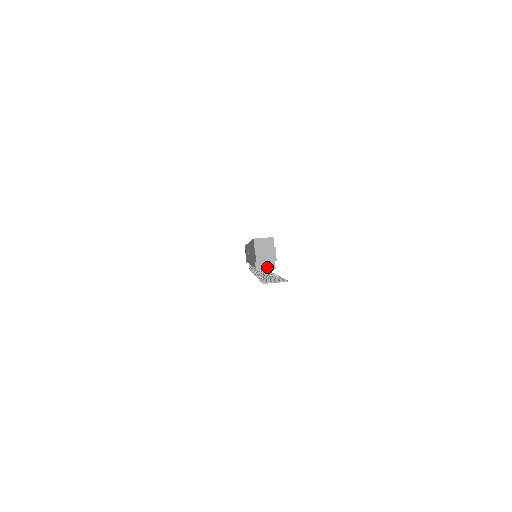
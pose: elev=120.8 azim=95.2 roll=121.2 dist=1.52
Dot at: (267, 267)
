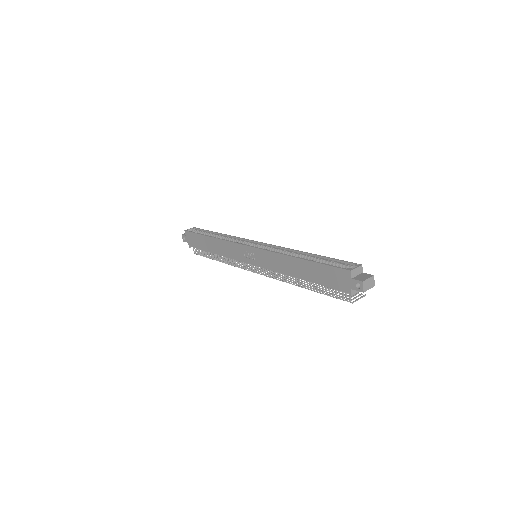
Dot at: occluded
